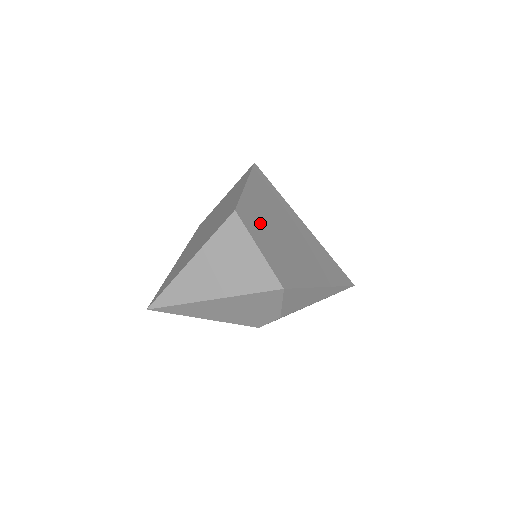
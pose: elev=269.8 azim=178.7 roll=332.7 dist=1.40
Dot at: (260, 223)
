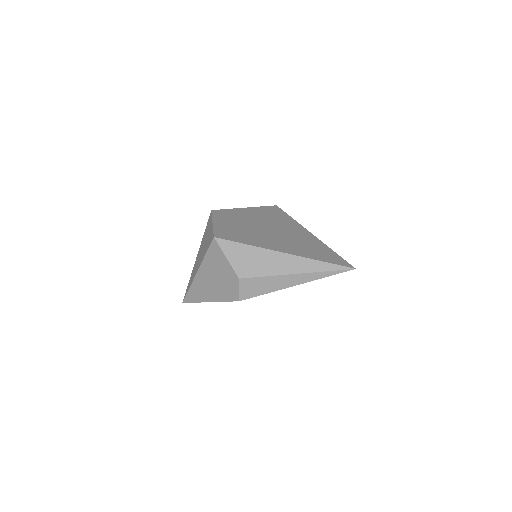
Dot at: (234, 218)
